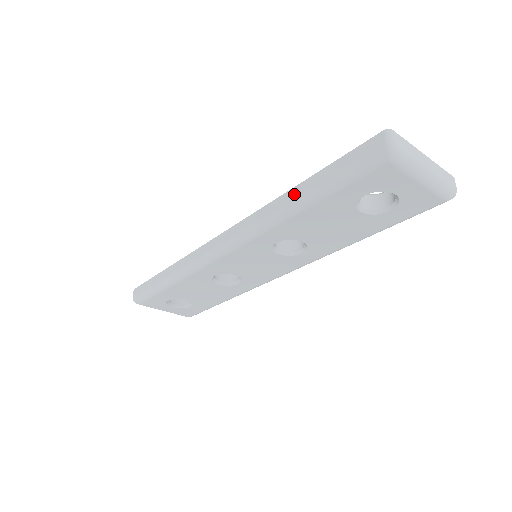
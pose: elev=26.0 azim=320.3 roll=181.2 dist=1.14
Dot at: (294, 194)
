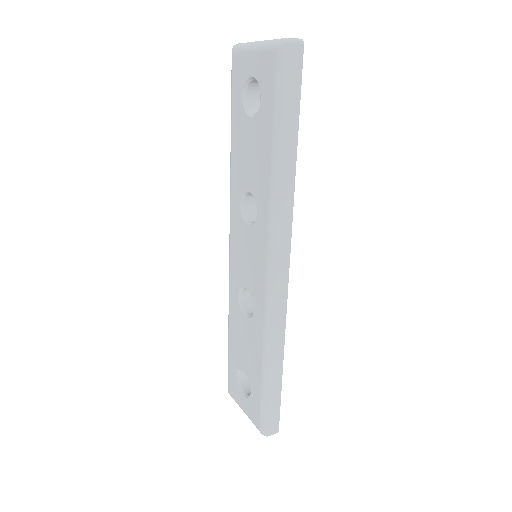
Dot at: occluded
